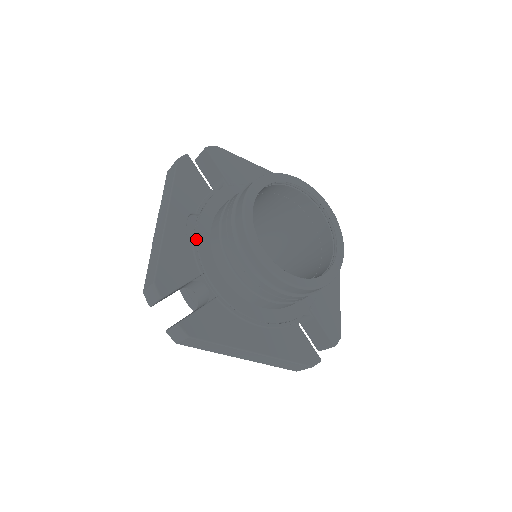
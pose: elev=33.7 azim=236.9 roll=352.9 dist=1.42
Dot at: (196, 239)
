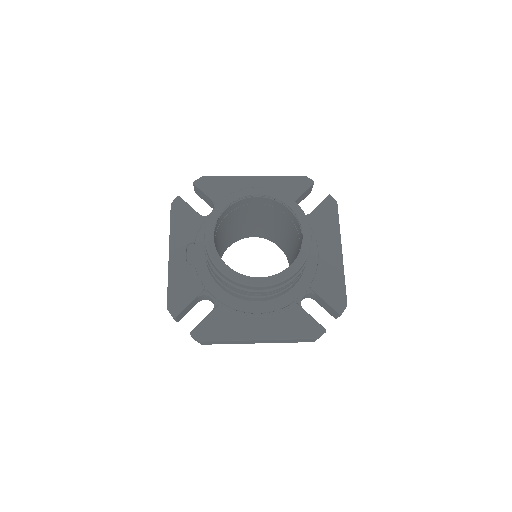
Dot at: (195, 263)
